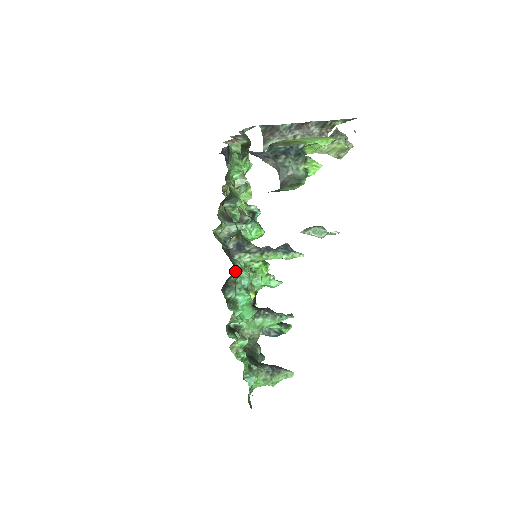
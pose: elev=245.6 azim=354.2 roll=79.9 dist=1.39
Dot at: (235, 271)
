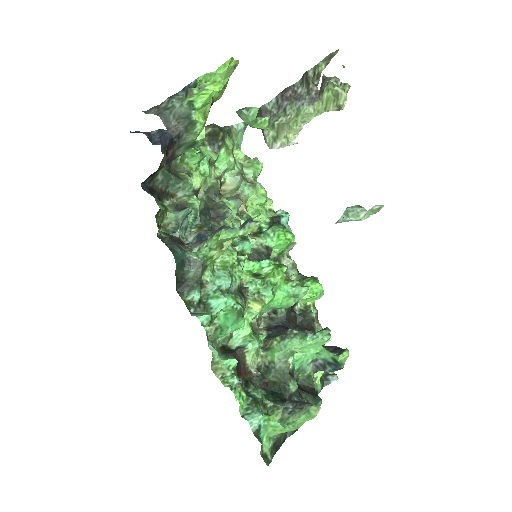
Dot at: (189, 264)
